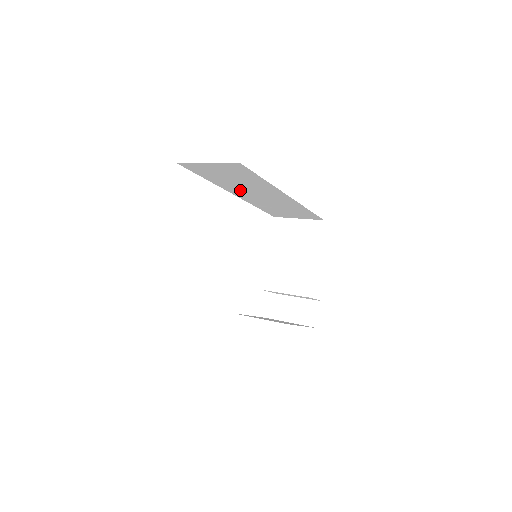
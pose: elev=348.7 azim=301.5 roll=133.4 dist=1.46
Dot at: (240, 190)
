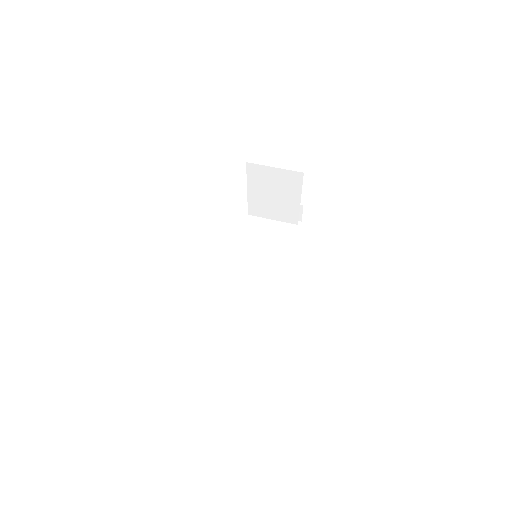
Dot at: occluded
